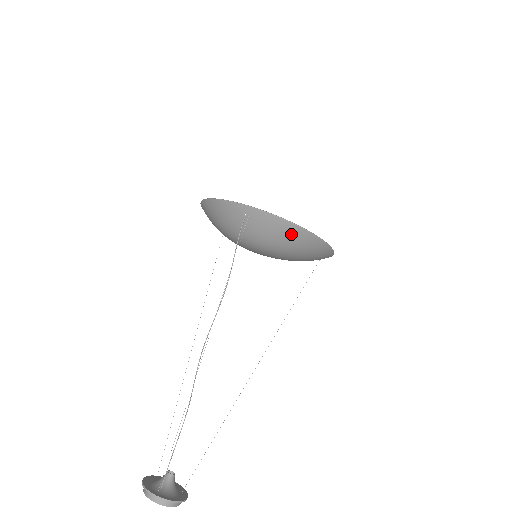
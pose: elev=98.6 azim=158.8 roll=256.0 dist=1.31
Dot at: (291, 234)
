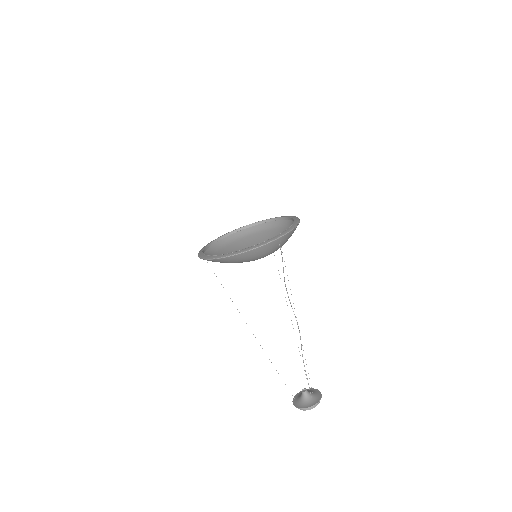
Dot at: occluded
